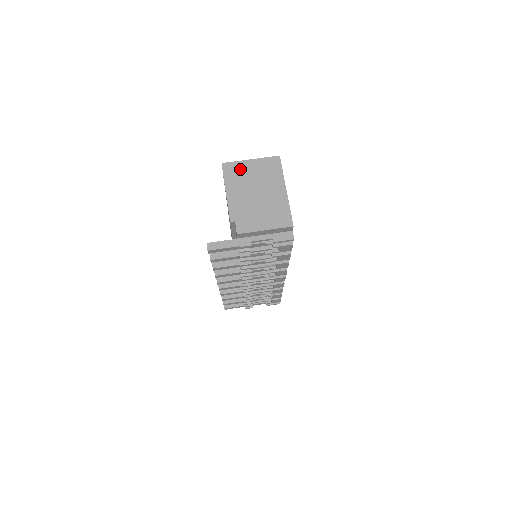
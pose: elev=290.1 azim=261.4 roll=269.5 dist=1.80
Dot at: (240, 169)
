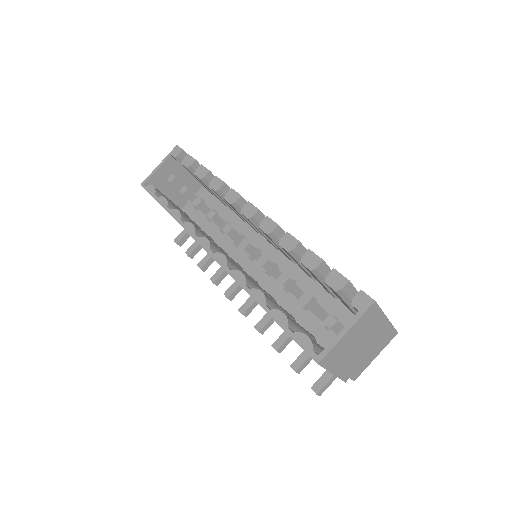
Dot at: (339, 349)
